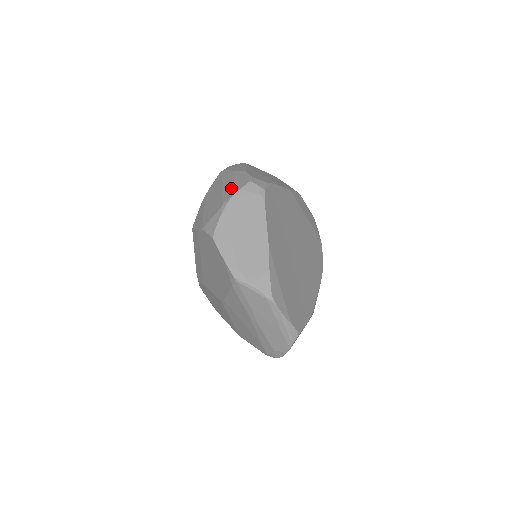
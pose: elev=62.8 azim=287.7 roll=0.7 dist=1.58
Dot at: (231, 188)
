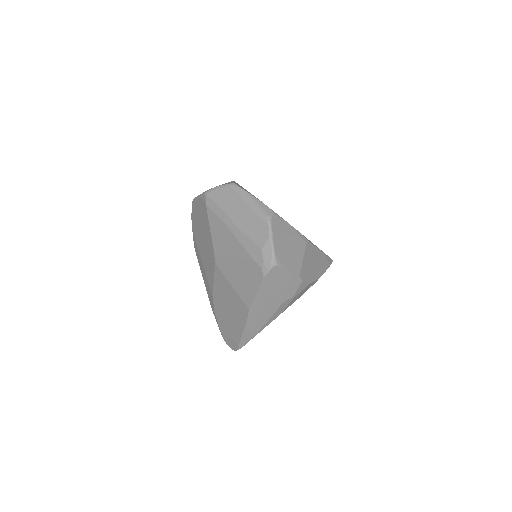
Dot at: occluded
